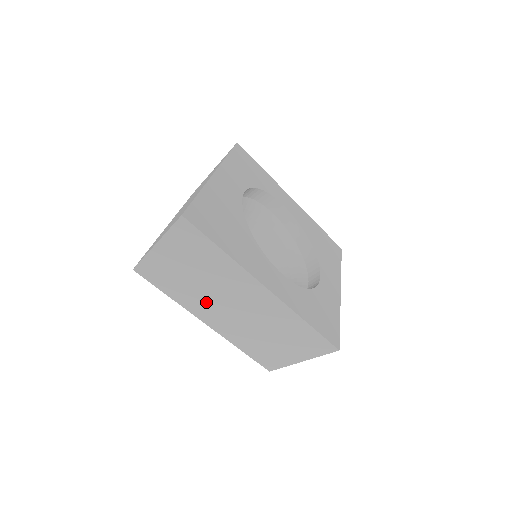
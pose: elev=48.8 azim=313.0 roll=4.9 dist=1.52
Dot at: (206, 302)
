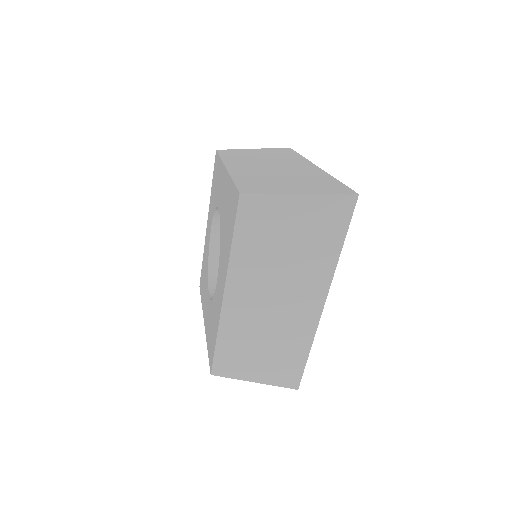
Dot at: (258, 276)
